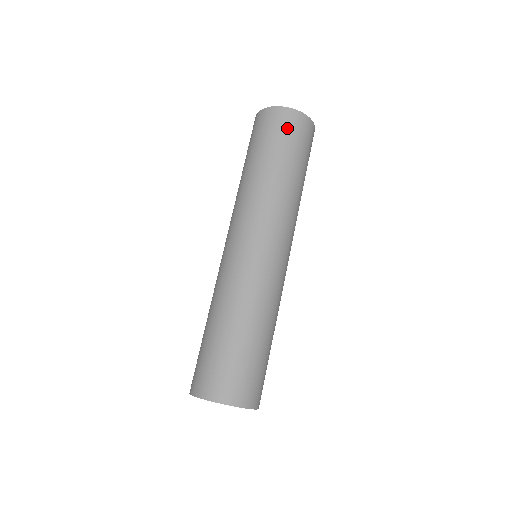
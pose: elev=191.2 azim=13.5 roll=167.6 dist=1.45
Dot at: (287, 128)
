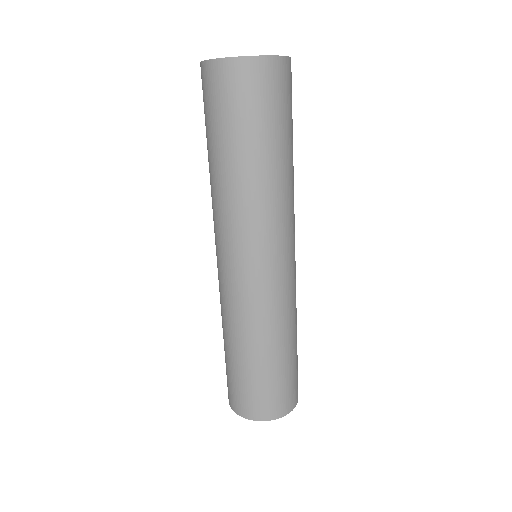
Dot at: (286, 92)
